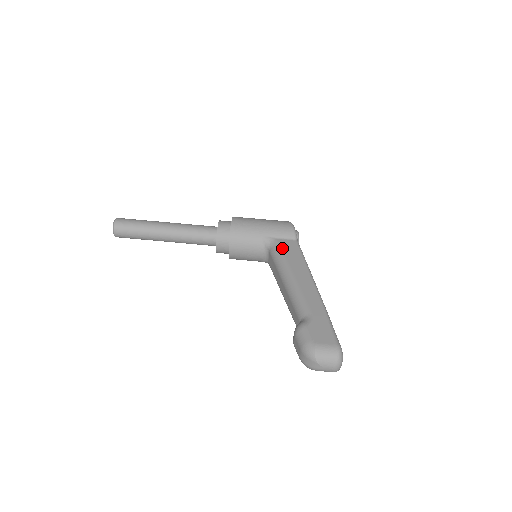
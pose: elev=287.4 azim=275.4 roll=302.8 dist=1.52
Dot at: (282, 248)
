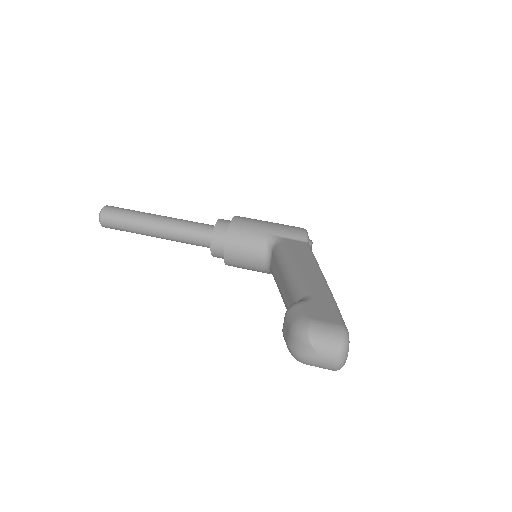
Dot at: (288, 244)
